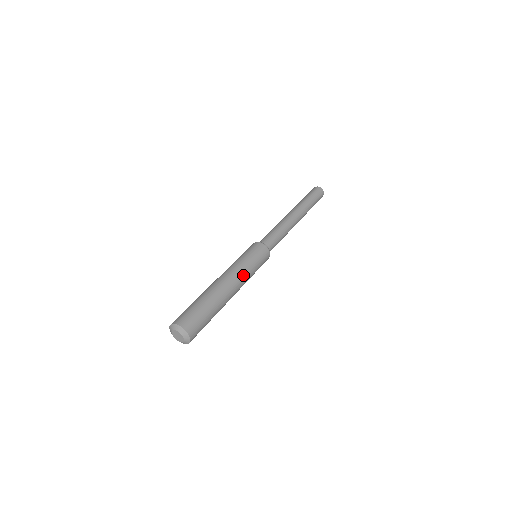
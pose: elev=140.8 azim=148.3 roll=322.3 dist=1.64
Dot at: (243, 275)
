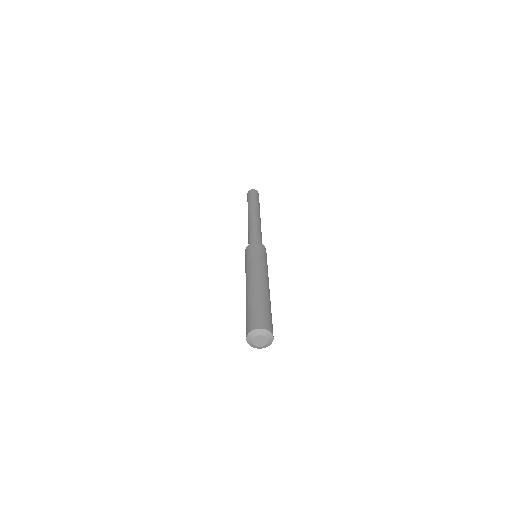
Dot at: (263, 269)
